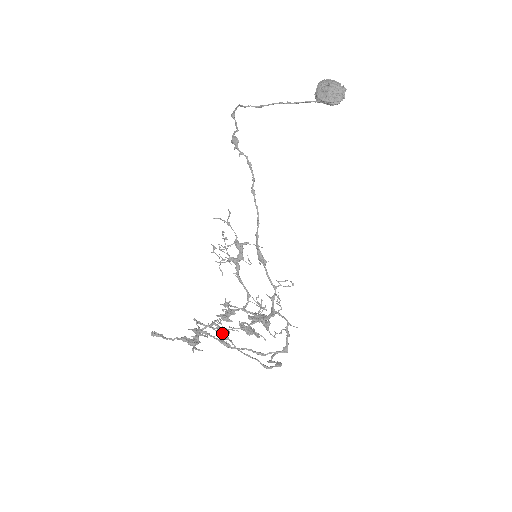
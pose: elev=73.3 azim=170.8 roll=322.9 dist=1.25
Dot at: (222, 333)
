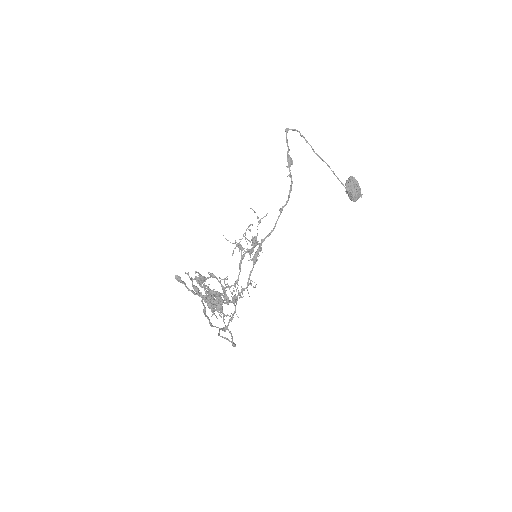
Dot at: (221, 305)
